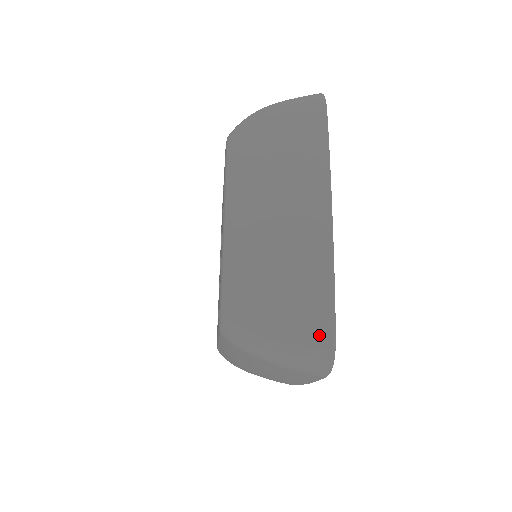
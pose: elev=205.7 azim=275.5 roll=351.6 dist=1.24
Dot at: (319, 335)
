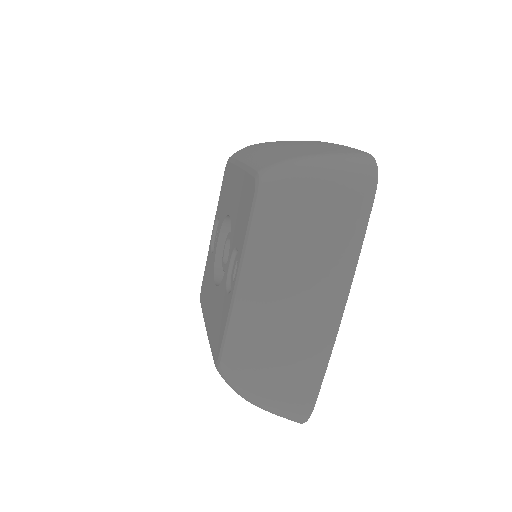
Dot at: (356, 153)
